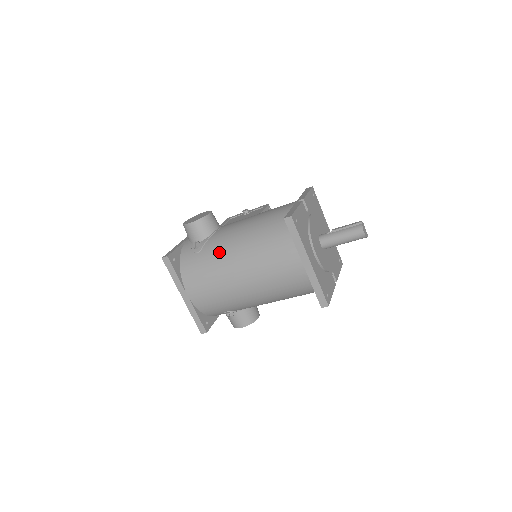
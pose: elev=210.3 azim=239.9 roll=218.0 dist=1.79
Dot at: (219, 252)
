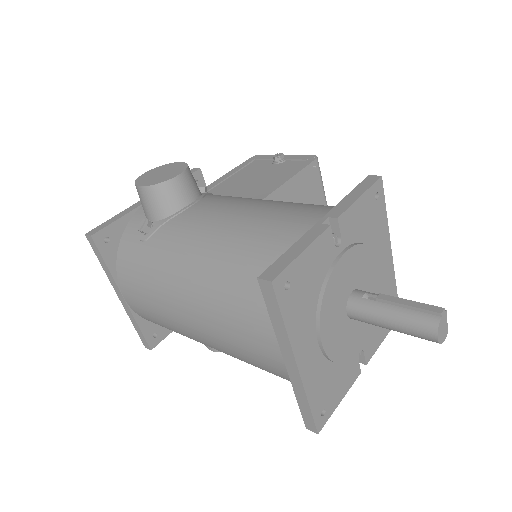
Dot at: (167, 260)
